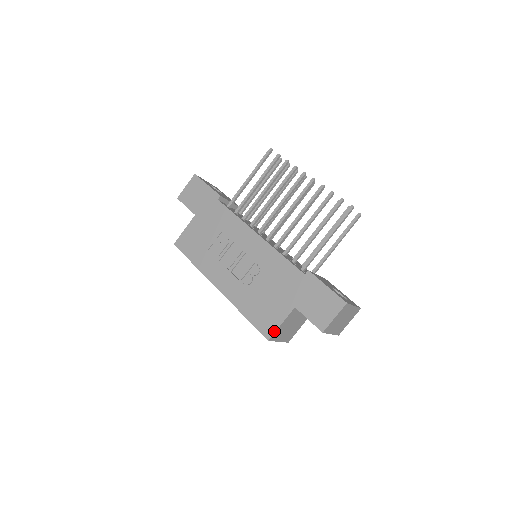
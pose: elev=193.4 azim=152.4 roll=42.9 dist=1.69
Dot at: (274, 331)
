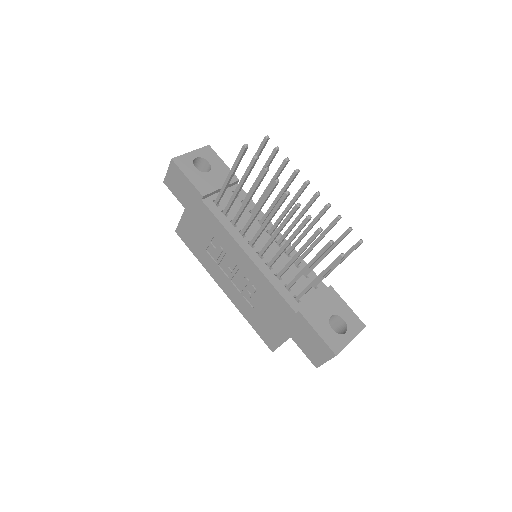
Dot at: (276, 348)
